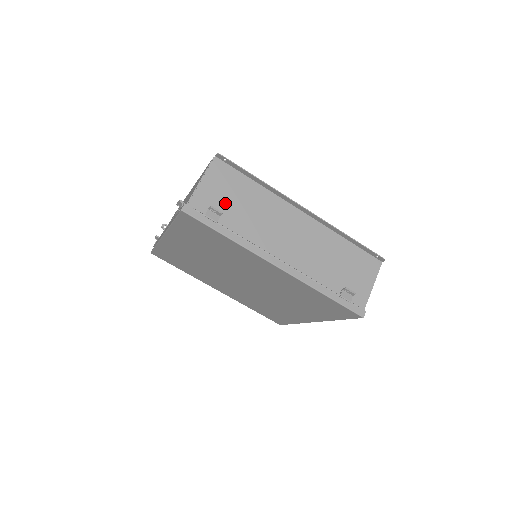
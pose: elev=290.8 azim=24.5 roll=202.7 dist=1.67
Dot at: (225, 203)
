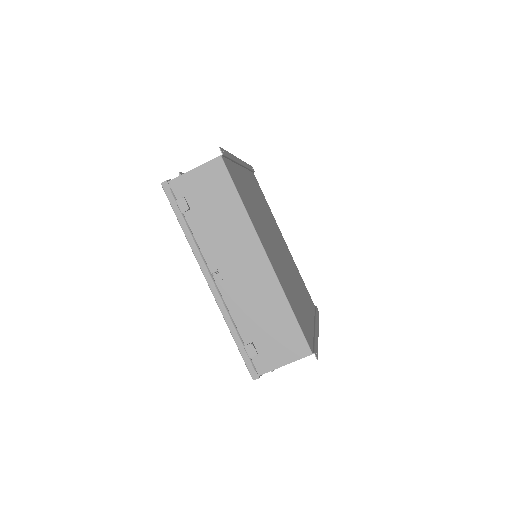
Dot at: occluded
